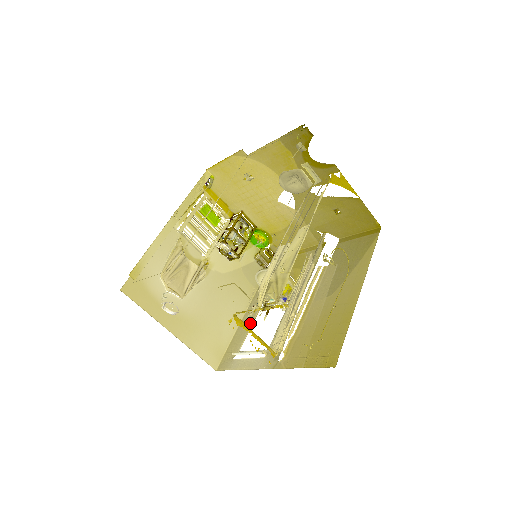
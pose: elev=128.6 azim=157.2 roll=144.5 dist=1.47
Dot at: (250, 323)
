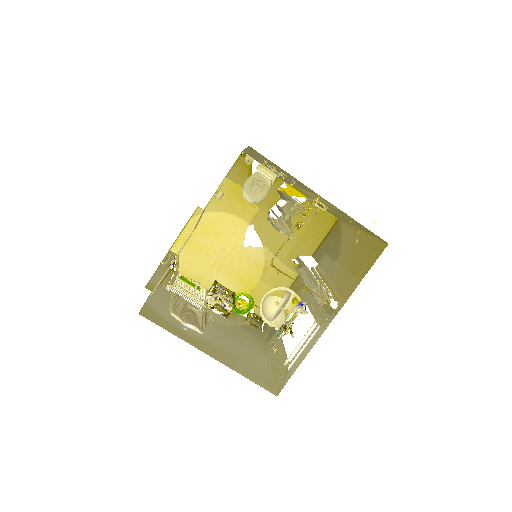
Dot at: (281, 349)
